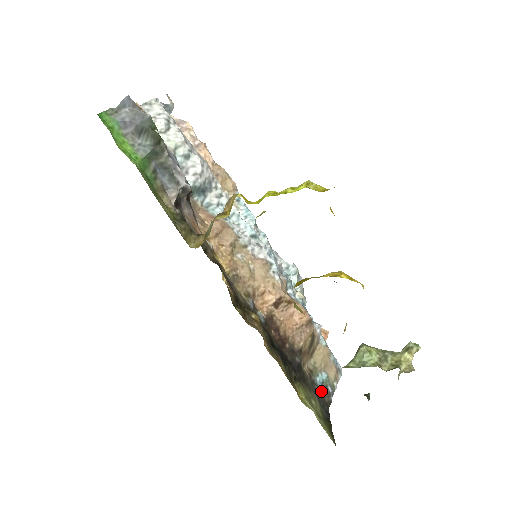
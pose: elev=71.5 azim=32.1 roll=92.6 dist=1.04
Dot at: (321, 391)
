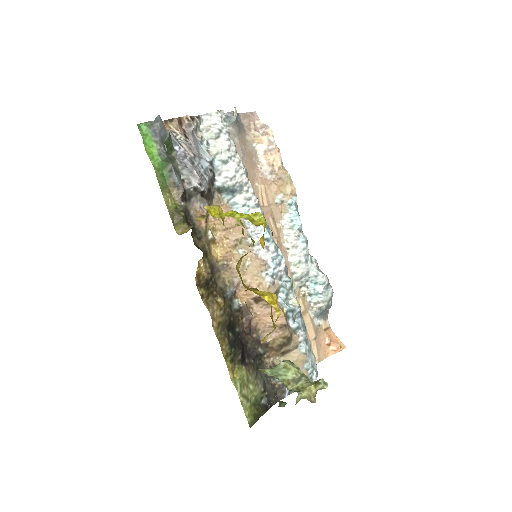
Dot at: (276, 385)
